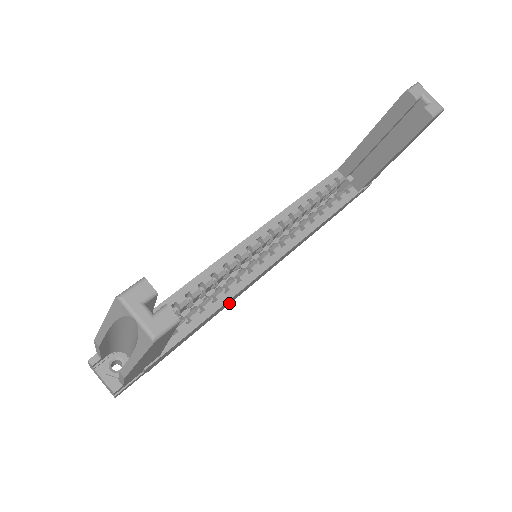
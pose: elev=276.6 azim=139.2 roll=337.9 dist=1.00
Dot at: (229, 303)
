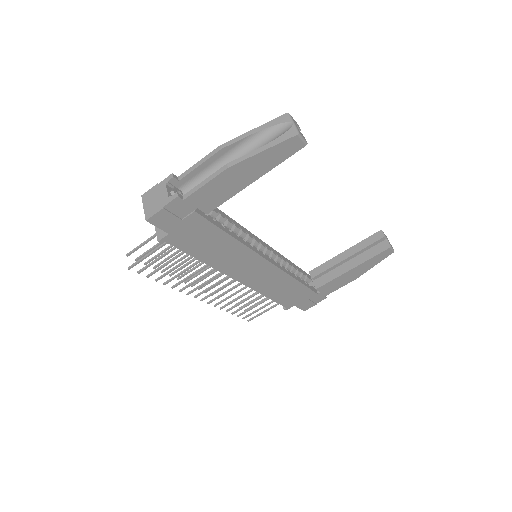
Dot at: (222, 268)
